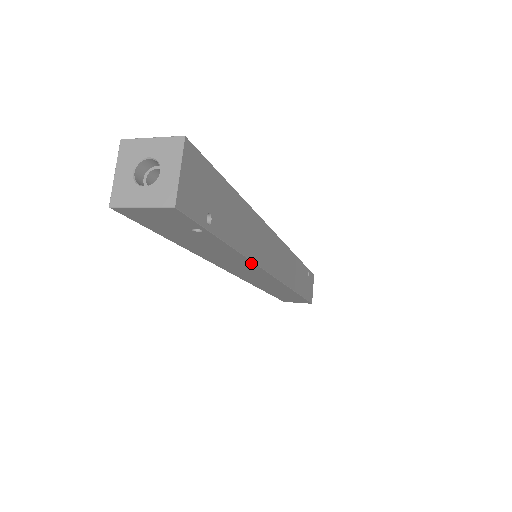
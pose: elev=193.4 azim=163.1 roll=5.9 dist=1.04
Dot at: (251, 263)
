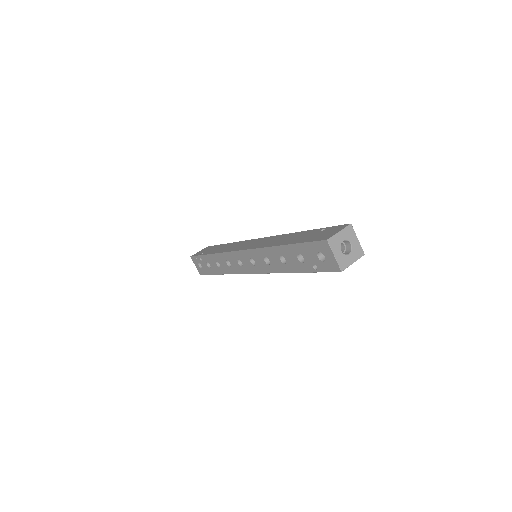
Dot at: occluded
